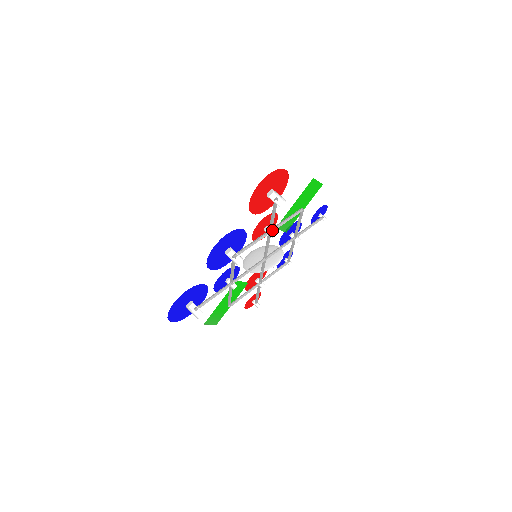
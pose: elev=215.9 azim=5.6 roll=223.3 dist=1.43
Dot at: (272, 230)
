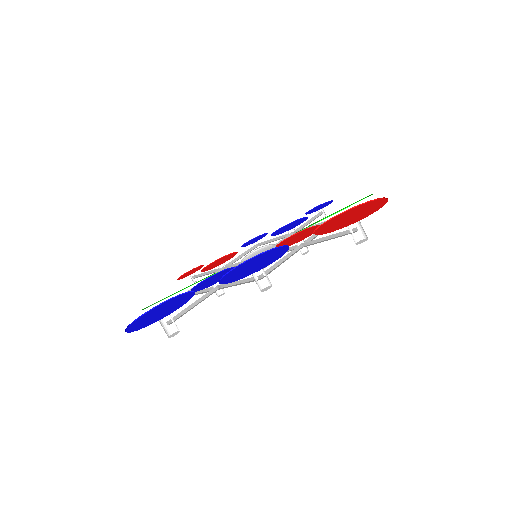
Dot at: (304, 244)
